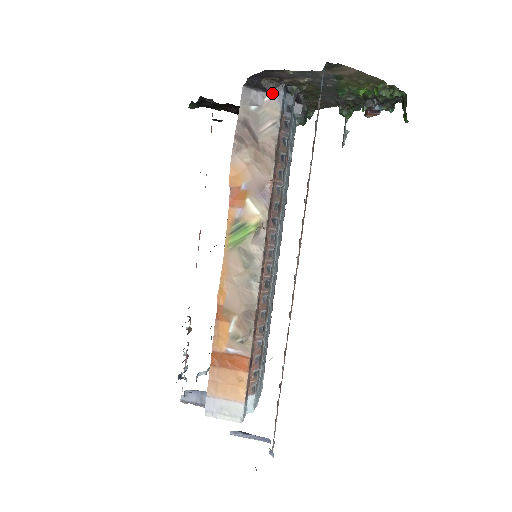
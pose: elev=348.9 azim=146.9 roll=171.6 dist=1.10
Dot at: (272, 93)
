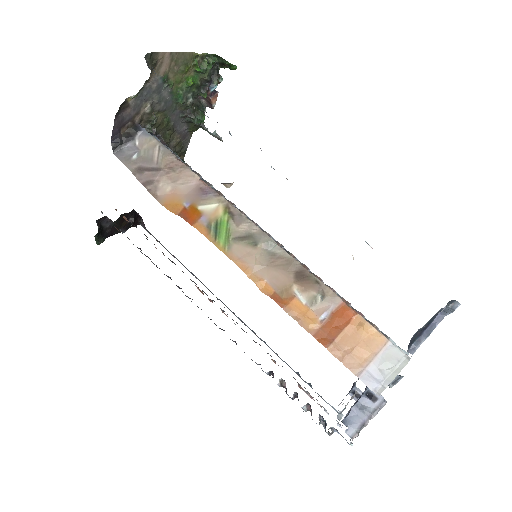
Dot at: (137, 136)
